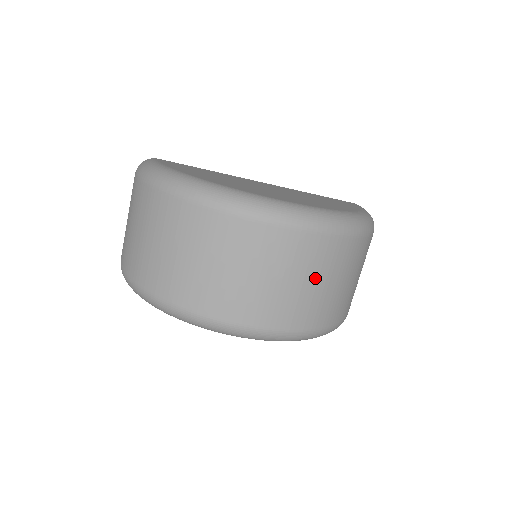
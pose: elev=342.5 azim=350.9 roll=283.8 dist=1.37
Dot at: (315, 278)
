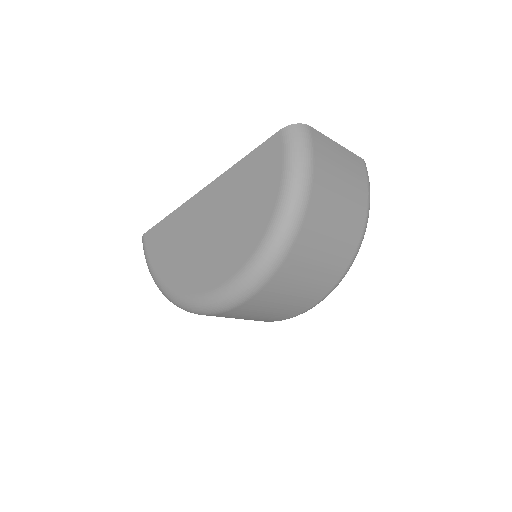
Dot at: (293, 291)
